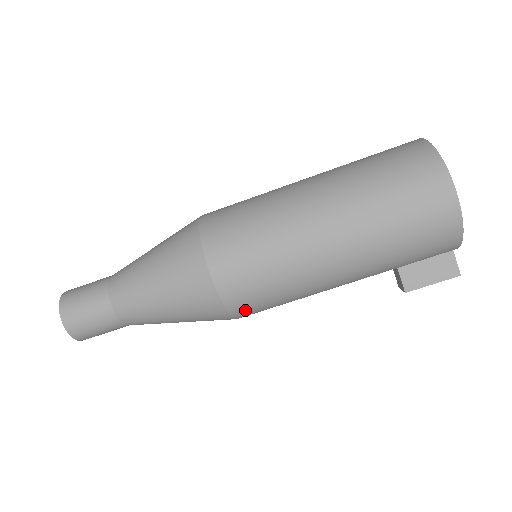
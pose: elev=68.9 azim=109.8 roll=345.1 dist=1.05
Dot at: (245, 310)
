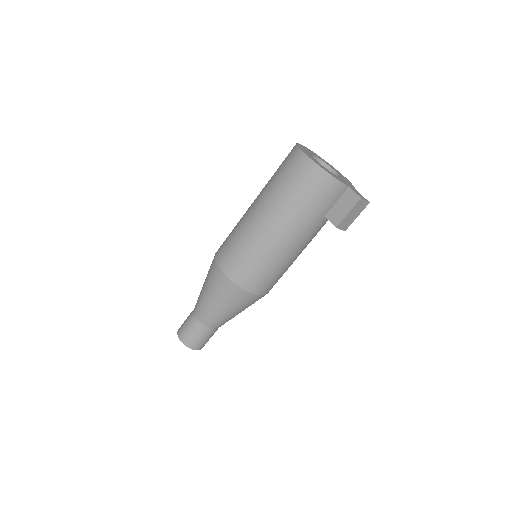
Dot at: (248, 282)
